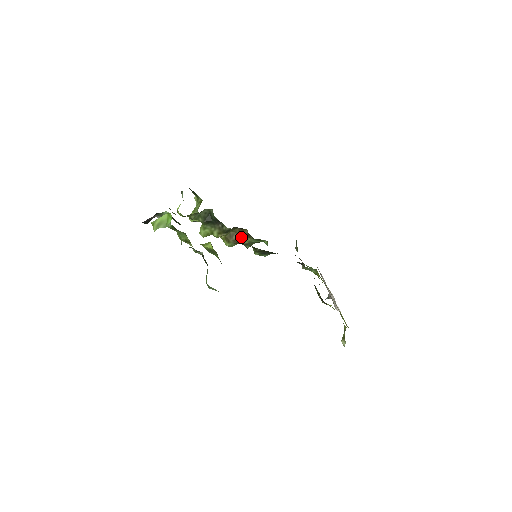
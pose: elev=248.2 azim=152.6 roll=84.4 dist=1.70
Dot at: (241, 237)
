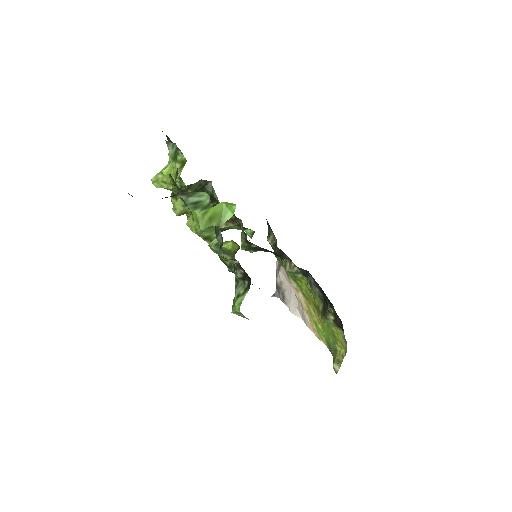
Dot at: occluded
